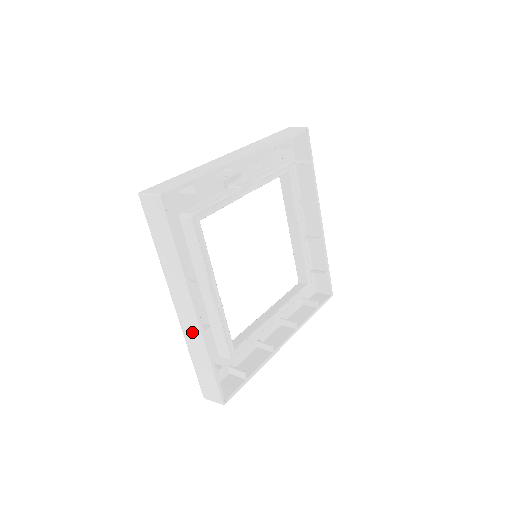
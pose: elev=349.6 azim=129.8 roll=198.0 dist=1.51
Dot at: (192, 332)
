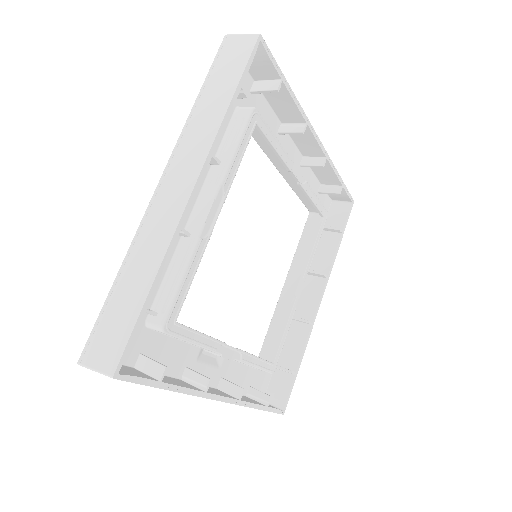
Dot at: (160, 223)
